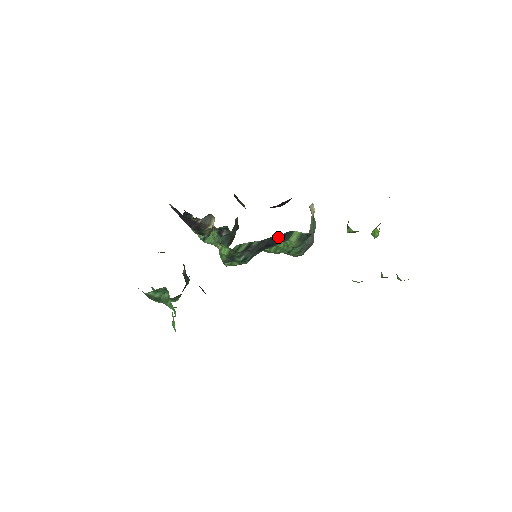
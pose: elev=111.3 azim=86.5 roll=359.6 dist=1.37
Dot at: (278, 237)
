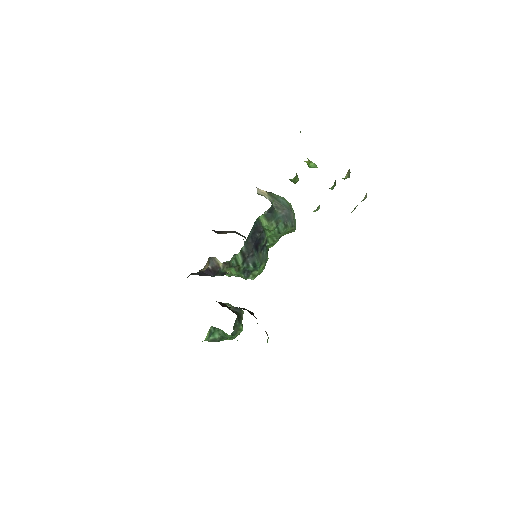
Dot at: (254, 231)
